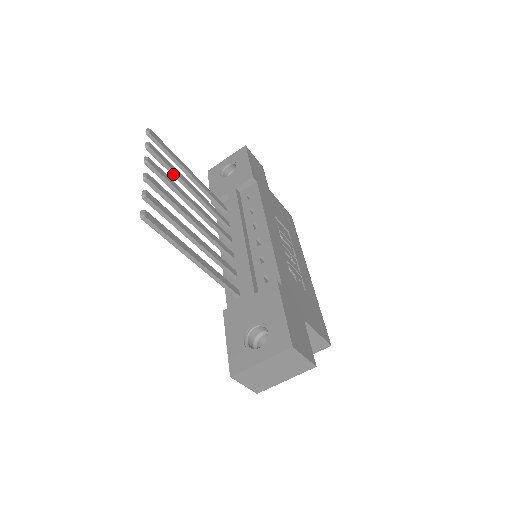
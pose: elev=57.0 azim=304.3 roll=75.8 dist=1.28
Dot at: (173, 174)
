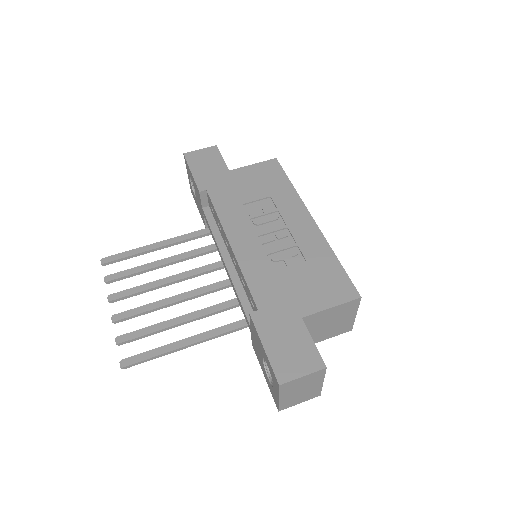
Dot at: (142, 273)
